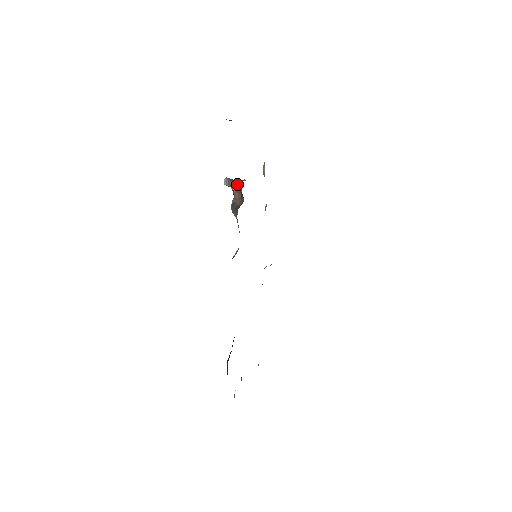
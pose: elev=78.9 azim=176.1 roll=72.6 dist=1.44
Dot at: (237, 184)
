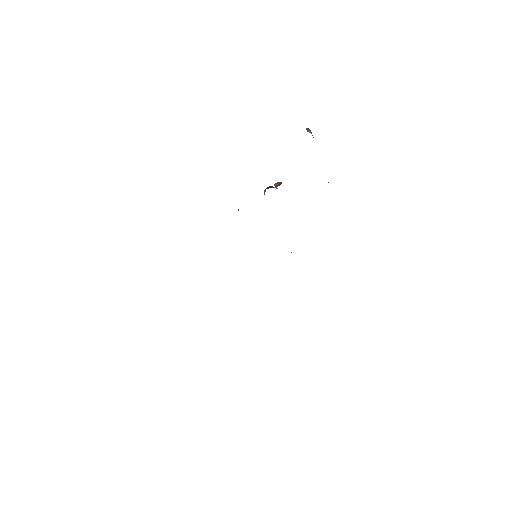
Dot at: occluded
